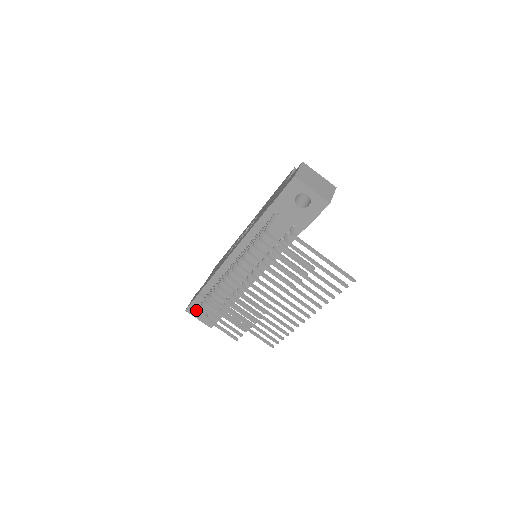
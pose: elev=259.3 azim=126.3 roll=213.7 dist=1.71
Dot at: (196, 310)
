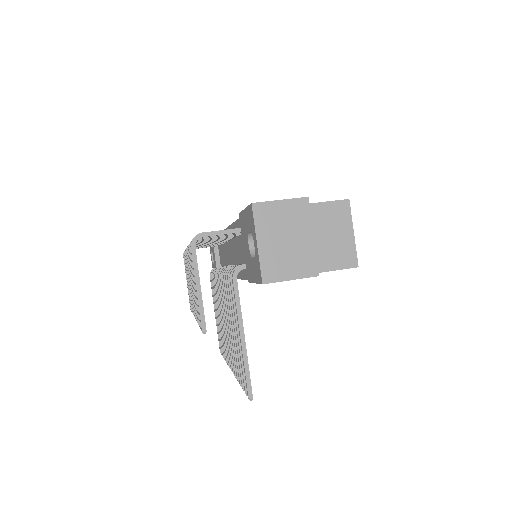
Dot at: (211, 248)
